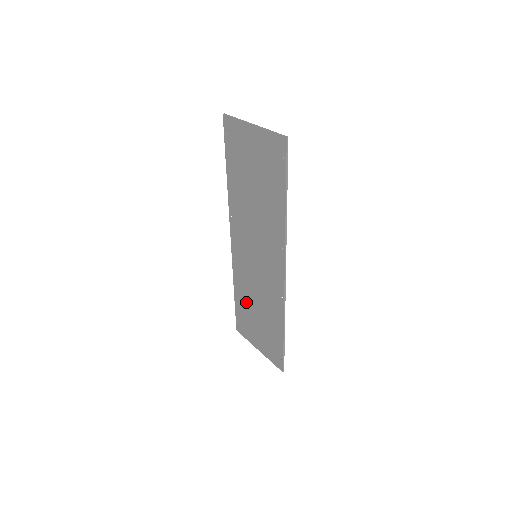
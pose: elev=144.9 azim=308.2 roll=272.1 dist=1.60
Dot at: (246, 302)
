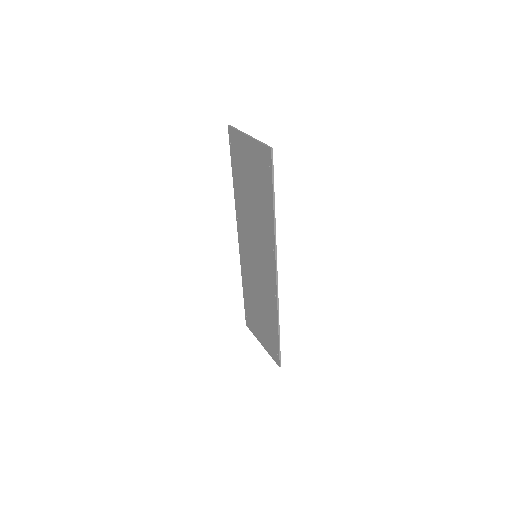
Dot at: (251, 299)
